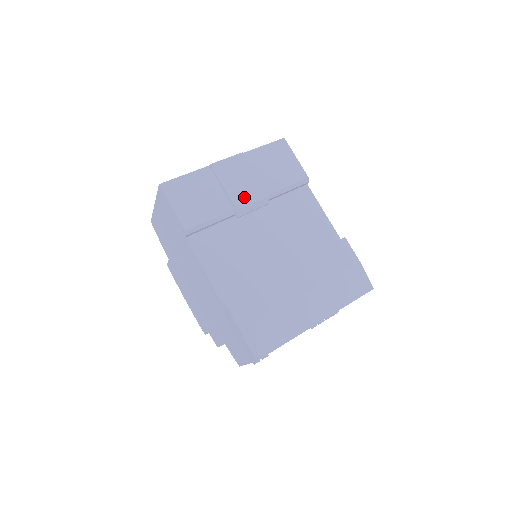
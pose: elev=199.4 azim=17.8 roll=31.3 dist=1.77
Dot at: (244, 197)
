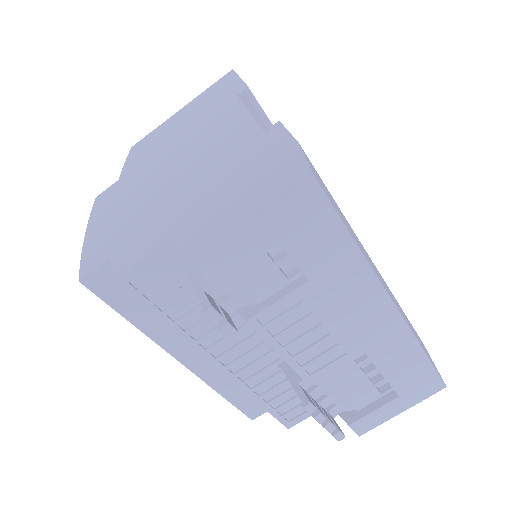
Dot at: occluded
